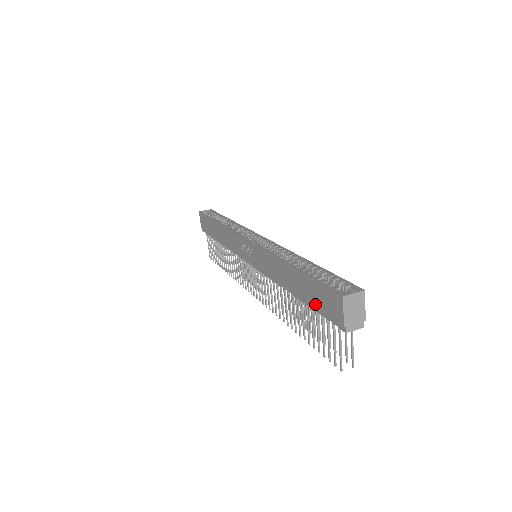
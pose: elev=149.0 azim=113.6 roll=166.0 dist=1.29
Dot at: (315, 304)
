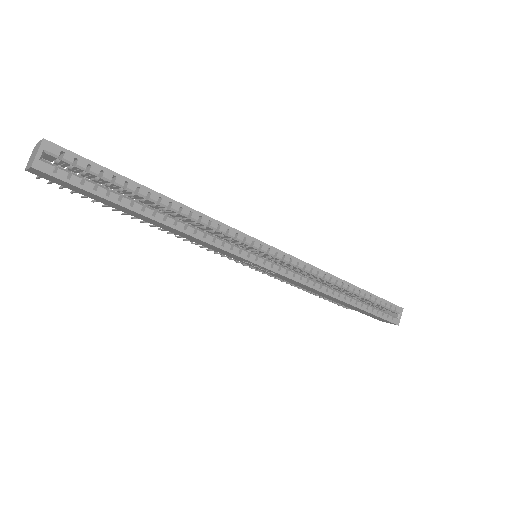
Dot at: occluded
